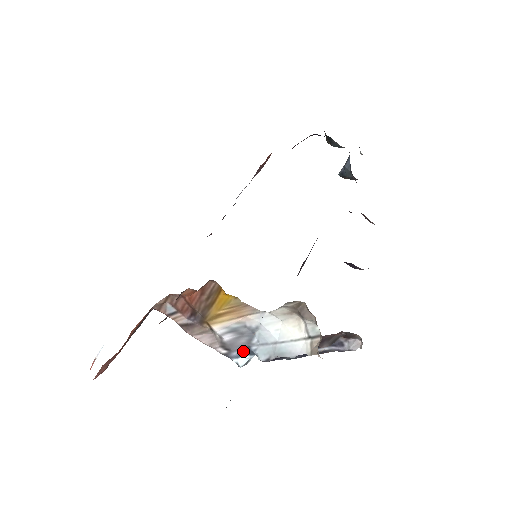
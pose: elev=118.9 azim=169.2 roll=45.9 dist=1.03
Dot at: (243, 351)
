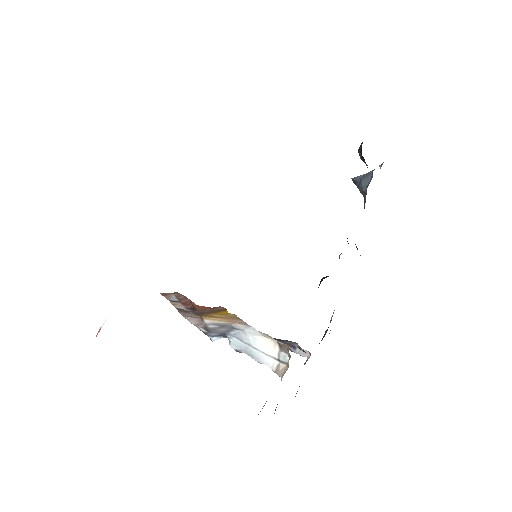
Dot at: (219, 334)
